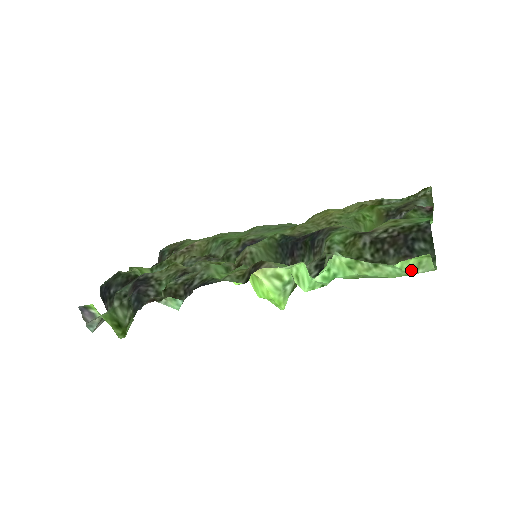
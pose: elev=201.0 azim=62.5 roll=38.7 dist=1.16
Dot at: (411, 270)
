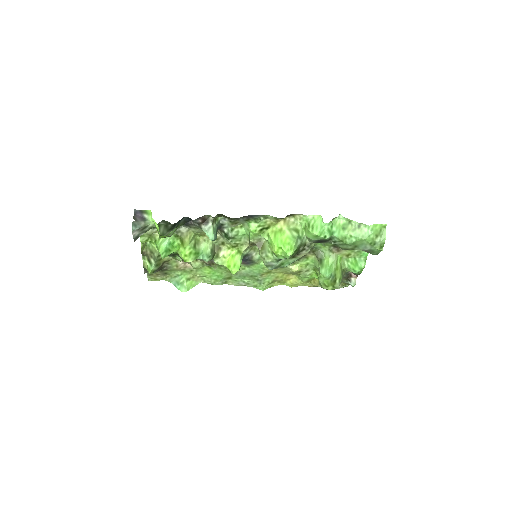
Dot at: (376, 234)
